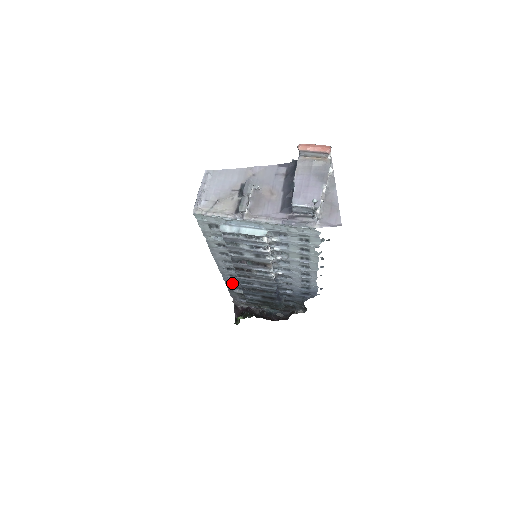
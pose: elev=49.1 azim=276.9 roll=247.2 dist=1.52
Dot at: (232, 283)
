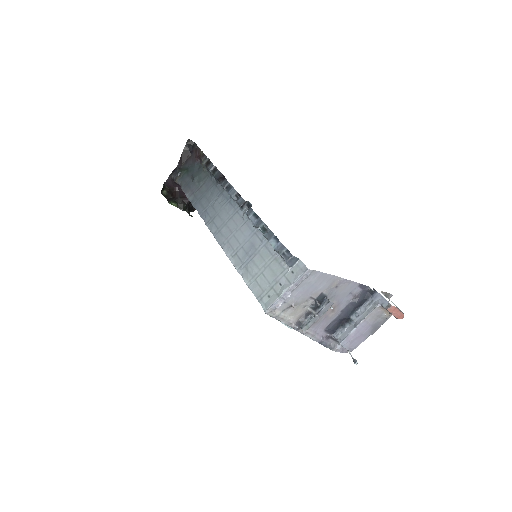
Dot at: occluded
